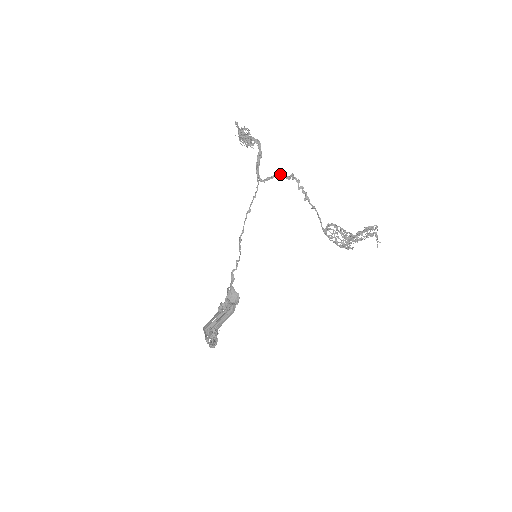
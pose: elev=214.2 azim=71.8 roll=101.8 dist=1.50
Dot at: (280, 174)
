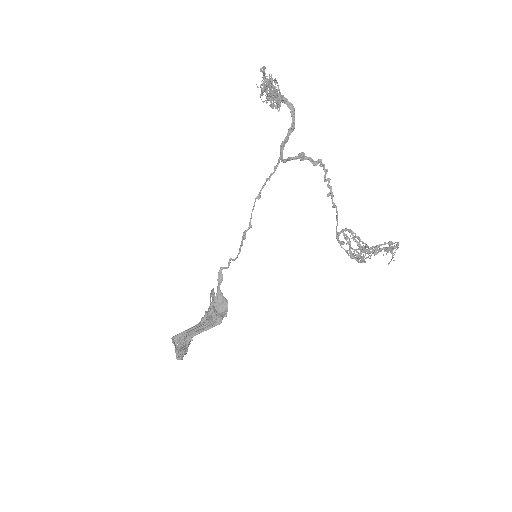
Dot at: occluded
